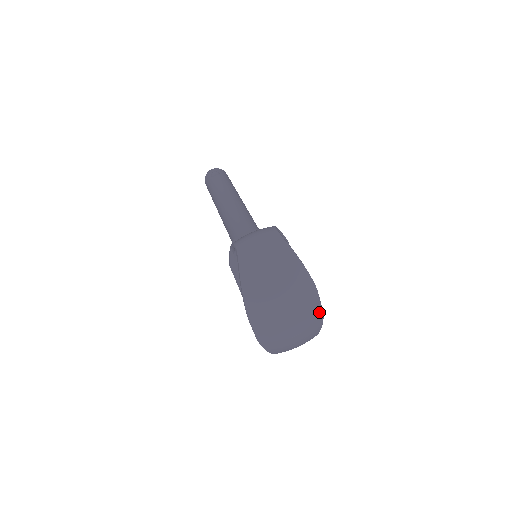
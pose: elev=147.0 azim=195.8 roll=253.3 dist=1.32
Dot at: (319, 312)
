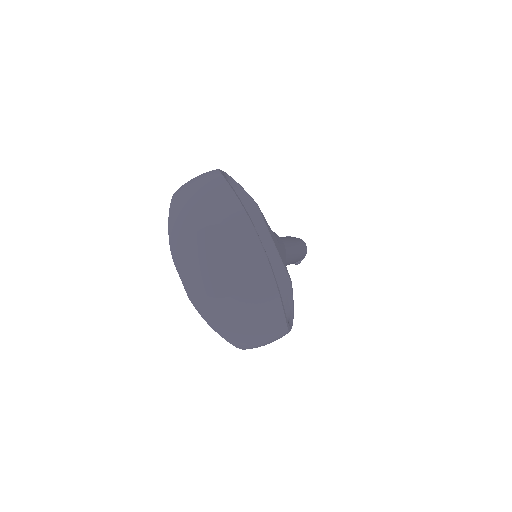
Dot at: (261, 259)
